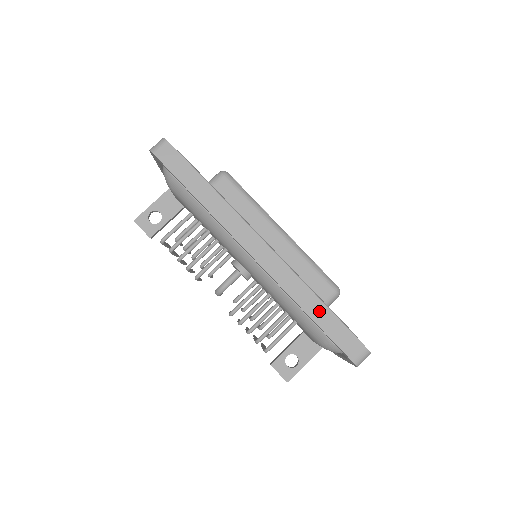
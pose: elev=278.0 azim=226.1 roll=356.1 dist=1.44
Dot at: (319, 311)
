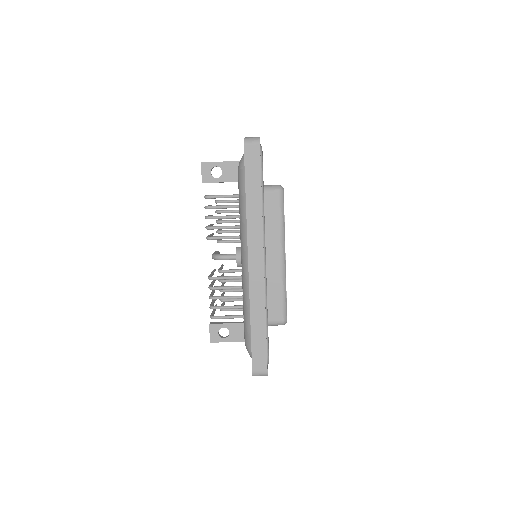
Dot at: (259, 327)
